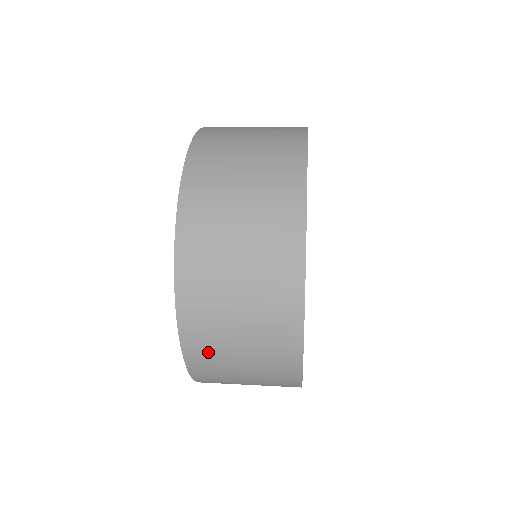
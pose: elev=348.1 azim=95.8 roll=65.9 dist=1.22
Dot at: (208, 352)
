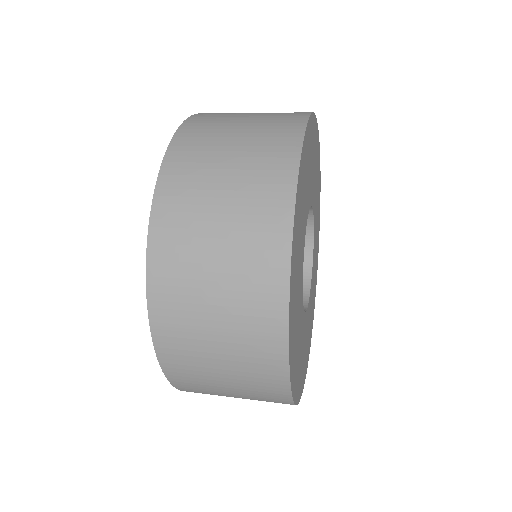
Dot at: (182, 202)
